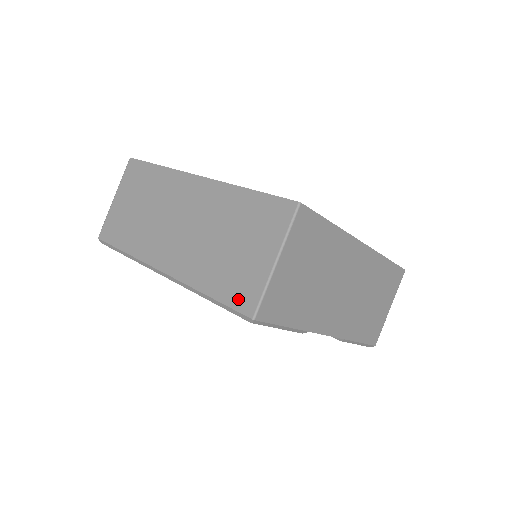
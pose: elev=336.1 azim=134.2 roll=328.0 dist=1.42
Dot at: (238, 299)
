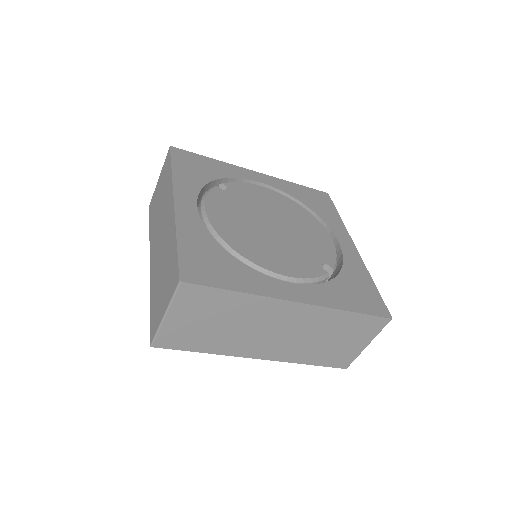
Dot at: (152, 324)
